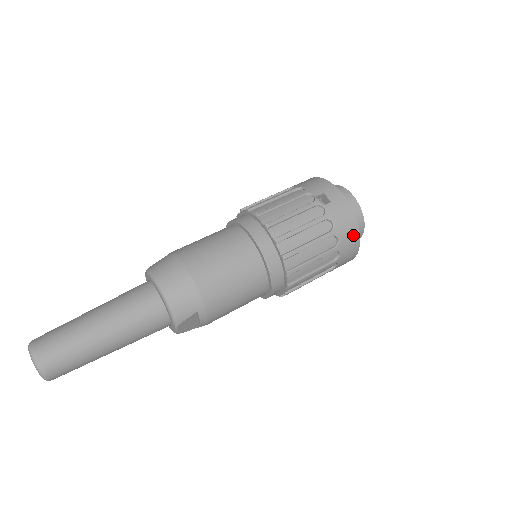
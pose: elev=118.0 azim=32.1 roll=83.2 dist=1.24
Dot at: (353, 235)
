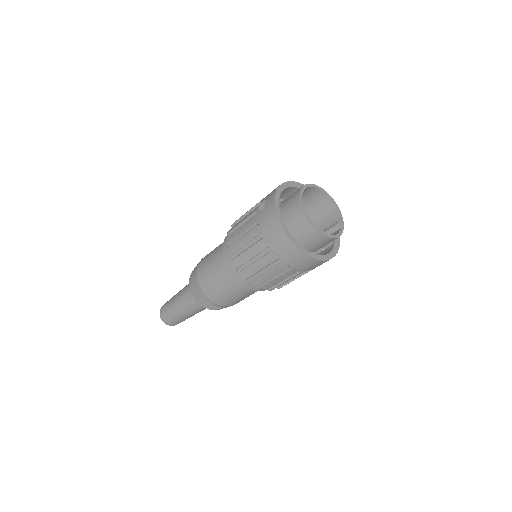
Dot at: (280, 236)
